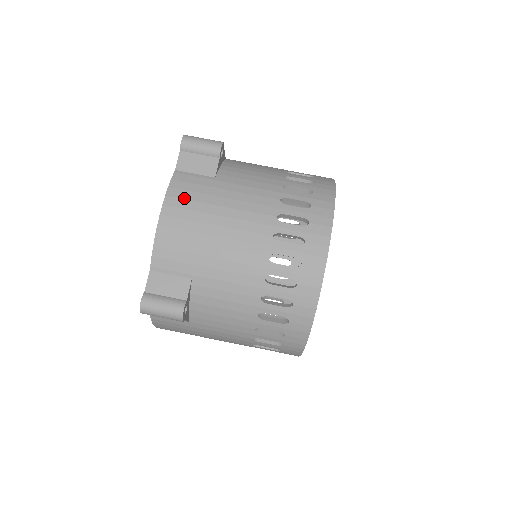
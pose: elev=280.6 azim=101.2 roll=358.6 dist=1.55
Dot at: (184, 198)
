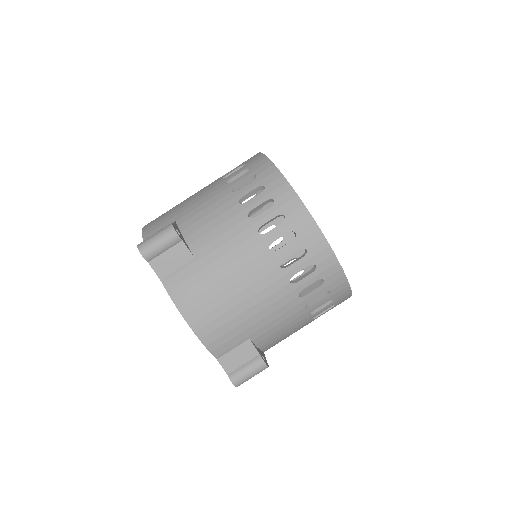
Dot at: (192, 298)
